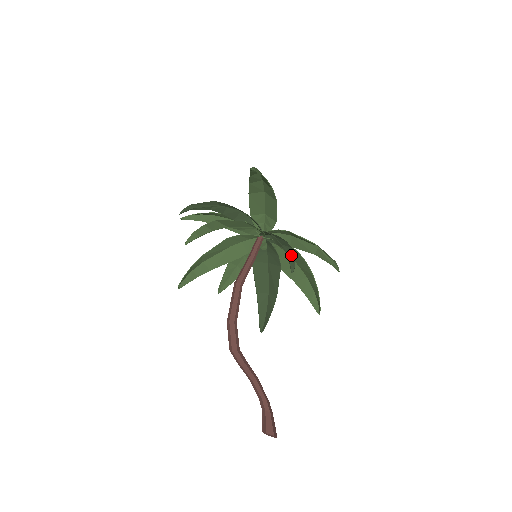
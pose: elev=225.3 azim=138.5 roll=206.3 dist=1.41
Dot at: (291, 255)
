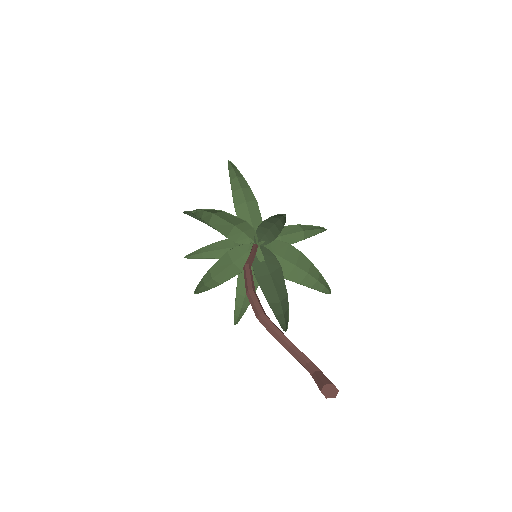
Dot at: (280, 215)
